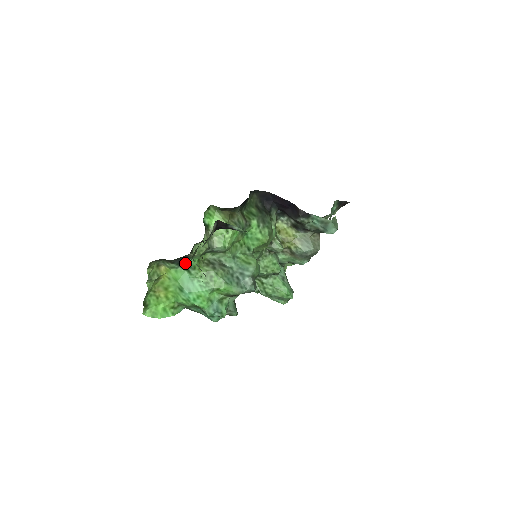
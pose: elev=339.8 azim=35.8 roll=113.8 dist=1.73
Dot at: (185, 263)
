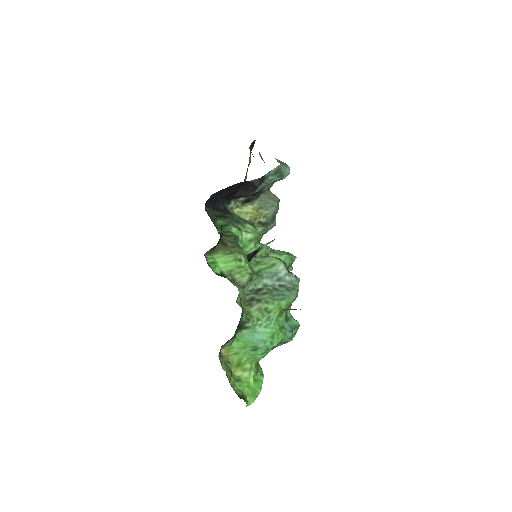
Dot at: (238, 325)
